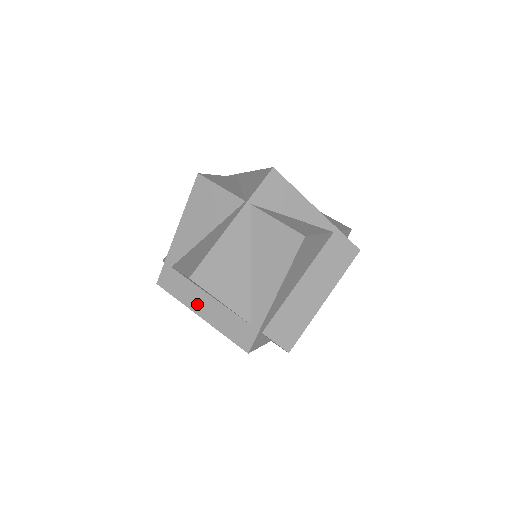
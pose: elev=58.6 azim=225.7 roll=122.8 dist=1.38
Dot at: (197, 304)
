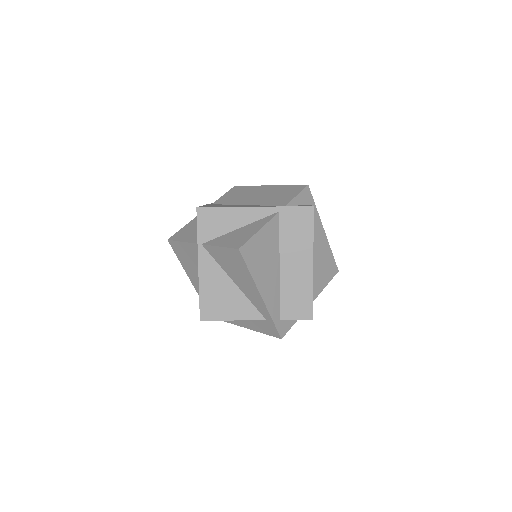
Dot at: (236, 320)
